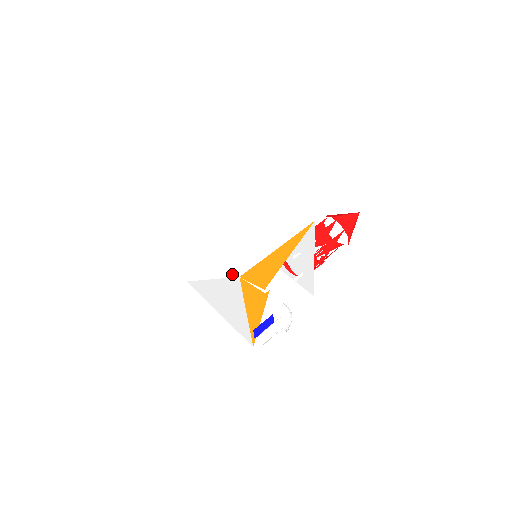
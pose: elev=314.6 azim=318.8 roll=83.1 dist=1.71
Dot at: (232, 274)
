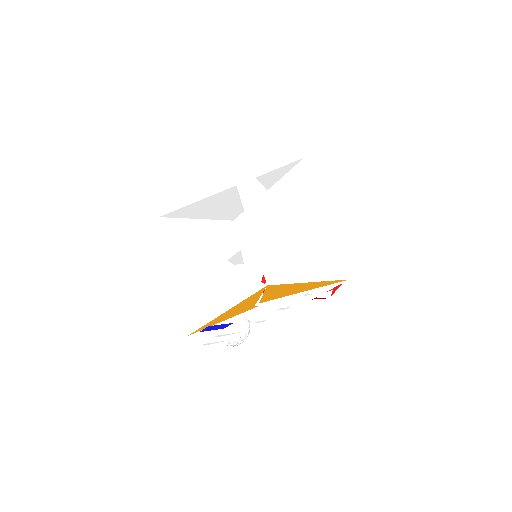
Dot at: (232, 260)
